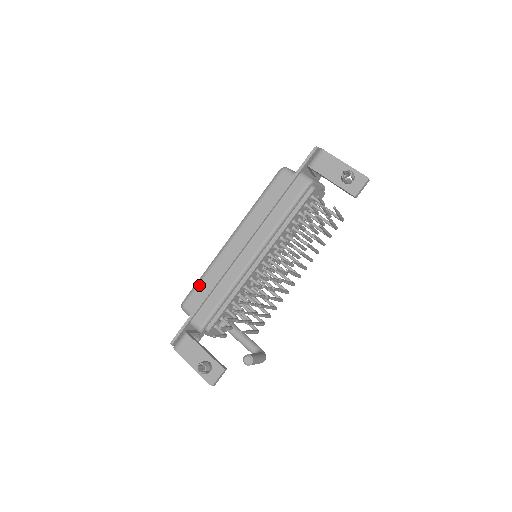
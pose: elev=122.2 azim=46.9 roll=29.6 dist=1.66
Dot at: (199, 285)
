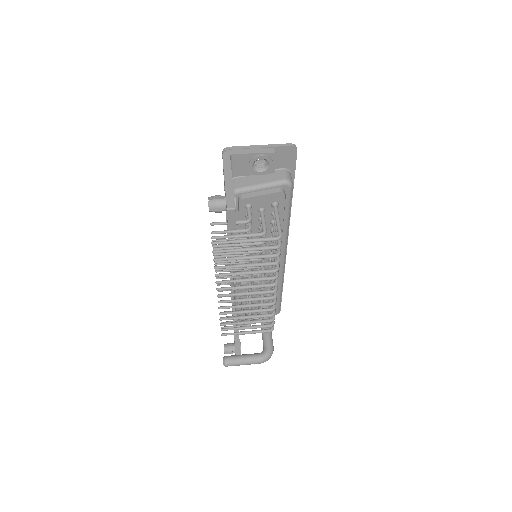
Dot at: occluded
